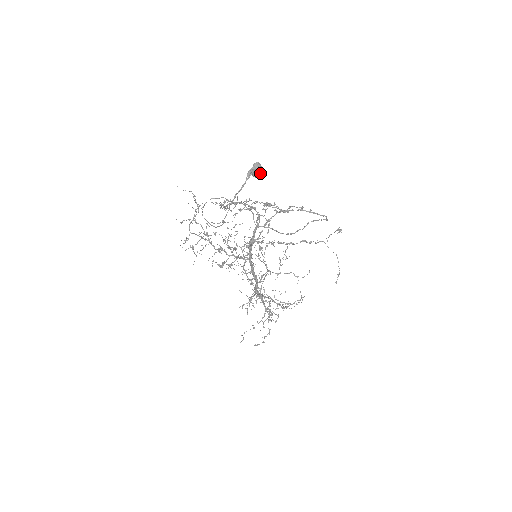
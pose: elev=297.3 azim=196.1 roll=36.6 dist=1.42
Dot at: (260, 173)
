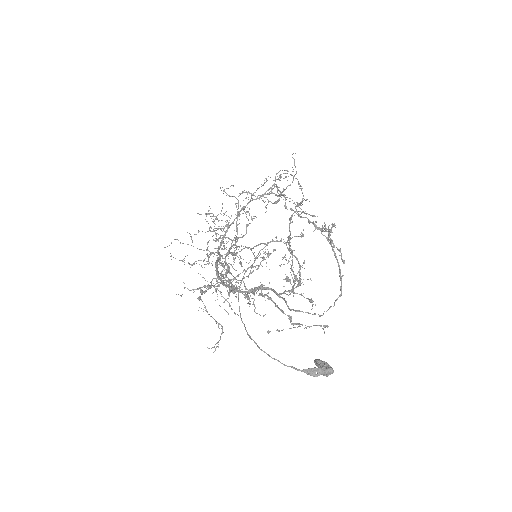
Dot at: occluded
